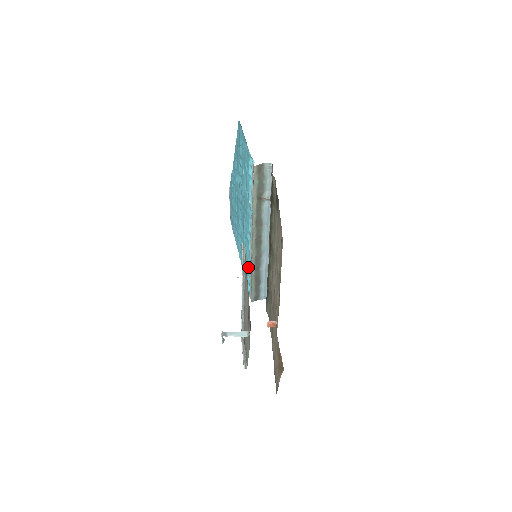
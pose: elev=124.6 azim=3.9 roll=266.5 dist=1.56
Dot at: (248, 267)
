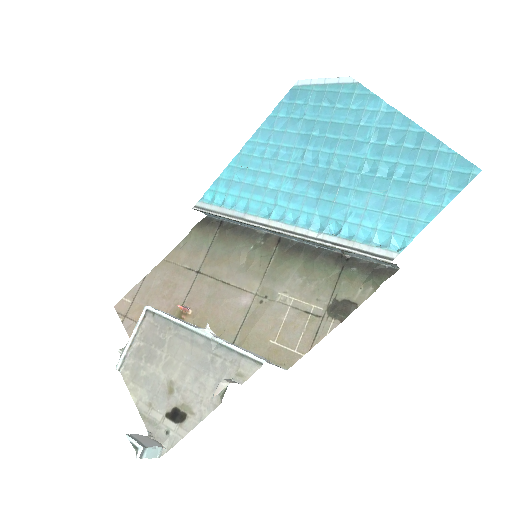
Dot at: (236, 201)
